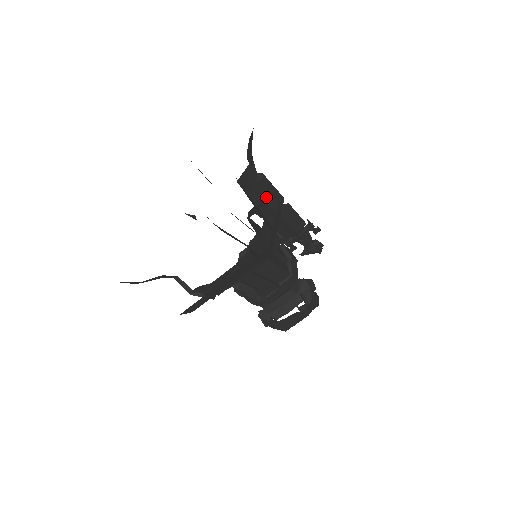
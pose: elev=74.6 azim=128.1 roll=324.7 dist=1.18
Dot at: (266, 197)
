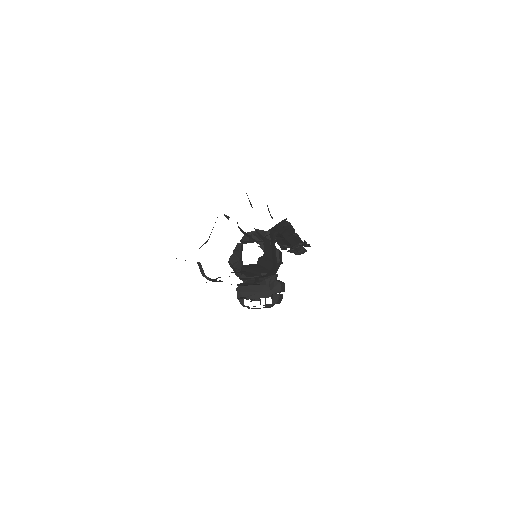
Dot at: (283, 232)
